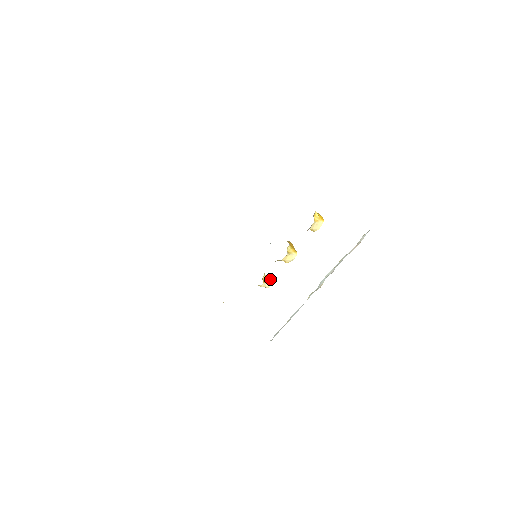
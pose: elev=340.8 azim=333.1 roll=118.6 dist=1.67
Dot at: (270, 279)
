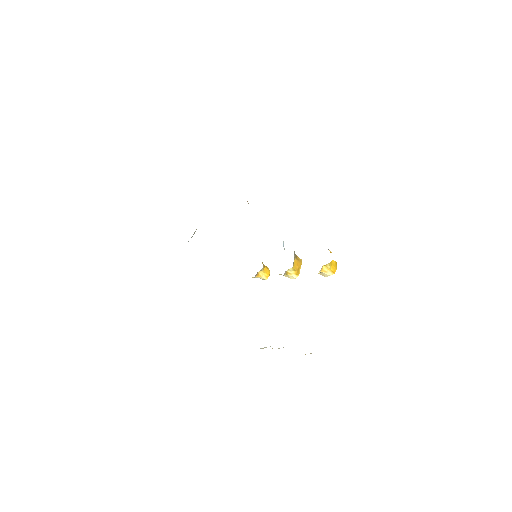
Dot at: (267, 275)
